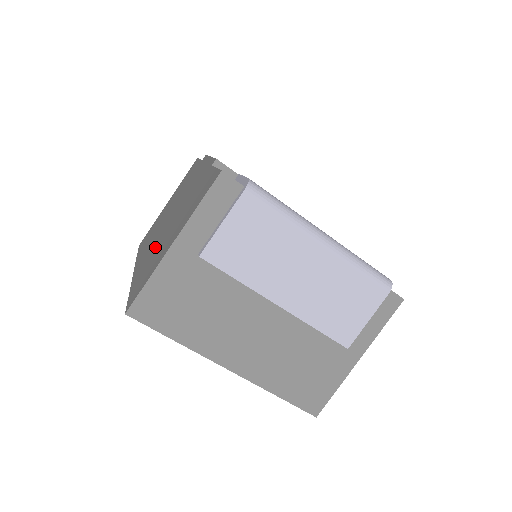
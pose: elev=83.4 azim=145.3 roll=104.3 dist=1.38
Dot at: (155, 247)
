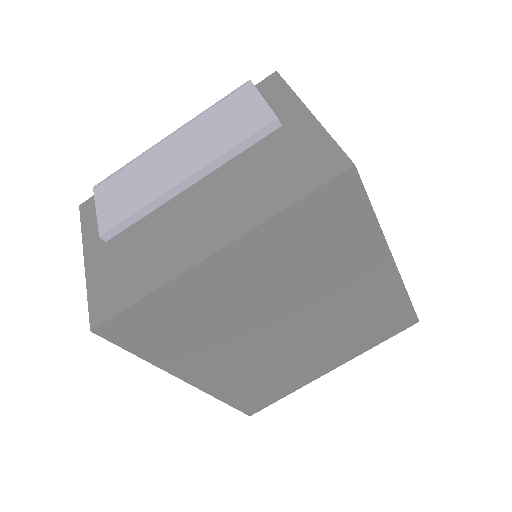
Dot at: occluded
